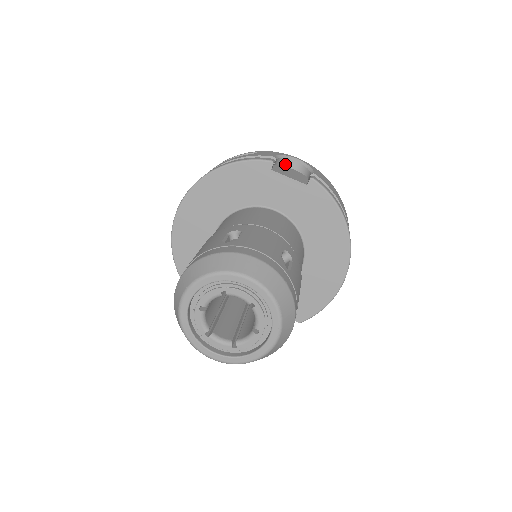
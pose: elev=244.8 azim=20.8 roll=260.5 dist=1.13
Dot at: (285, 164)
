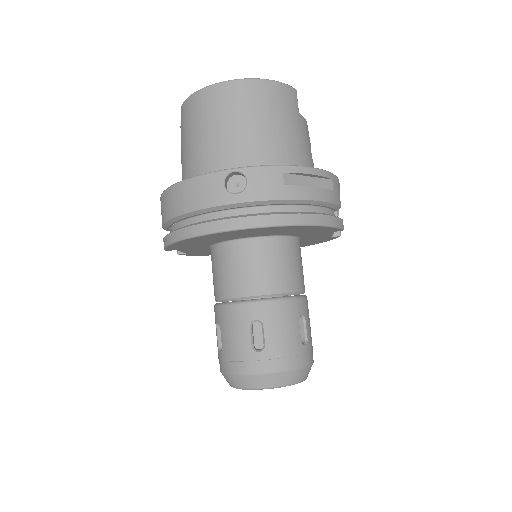
Dot at: occluded
